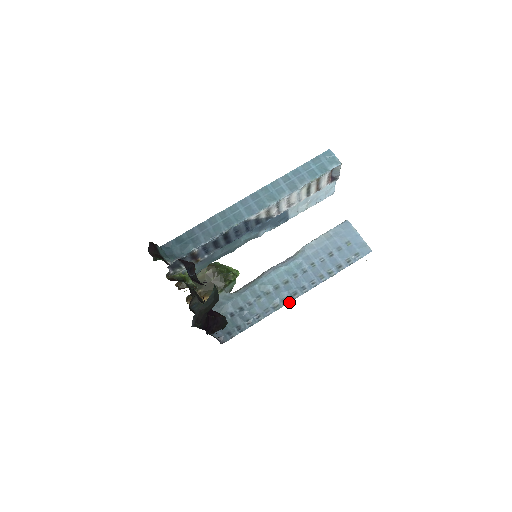
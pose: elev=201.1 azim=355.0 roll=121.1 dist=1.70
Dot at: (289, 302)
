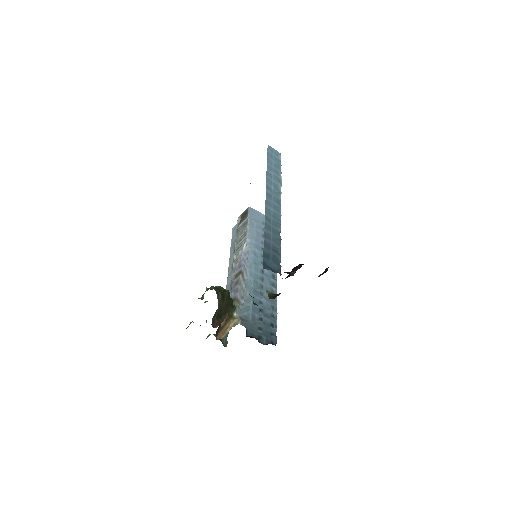
Dot at: (276, 284)
